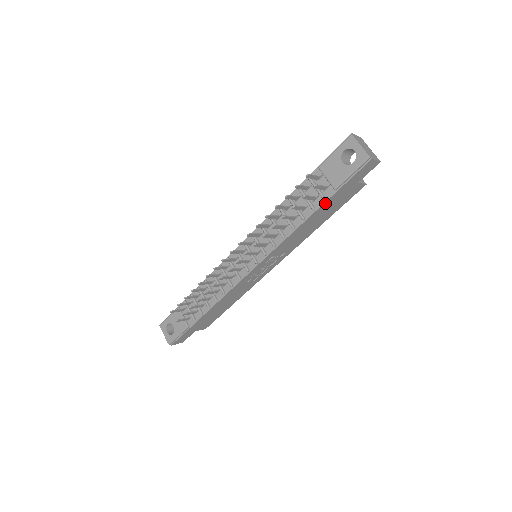
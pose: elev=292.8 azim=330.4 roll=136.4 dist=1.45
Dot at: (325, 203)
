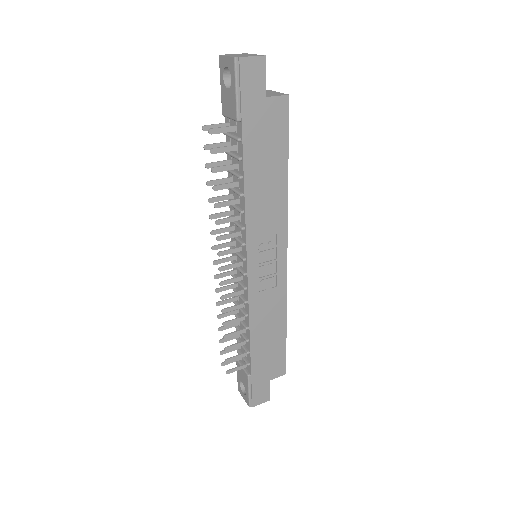
Dot at: (245, 144)
